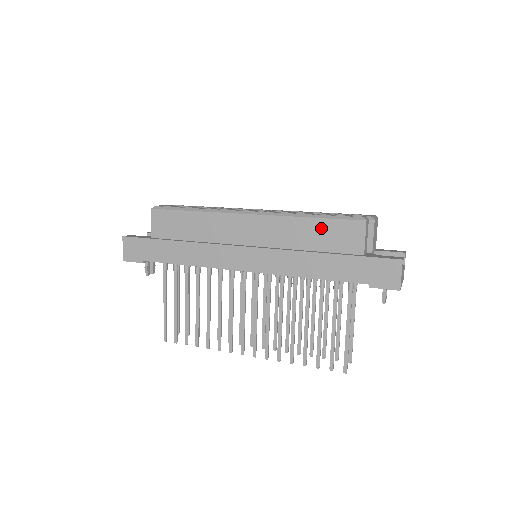
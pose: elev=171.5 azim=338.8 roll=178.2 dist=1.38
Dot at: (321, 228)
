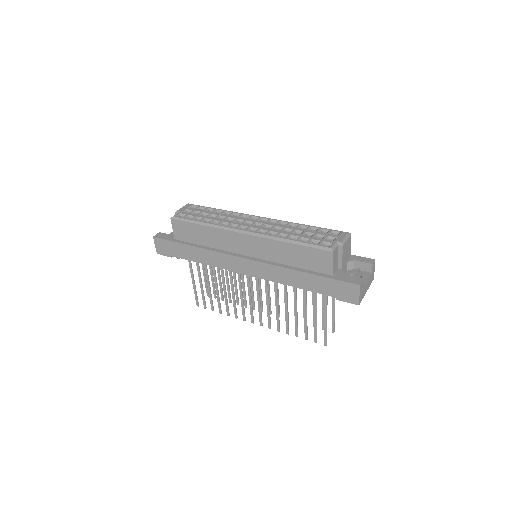
Dot at: (299, 252)
